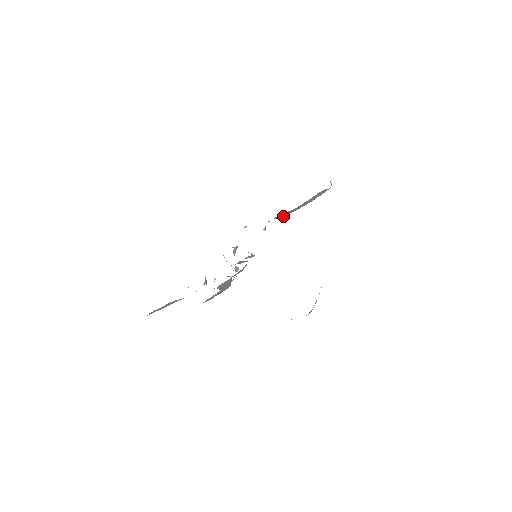
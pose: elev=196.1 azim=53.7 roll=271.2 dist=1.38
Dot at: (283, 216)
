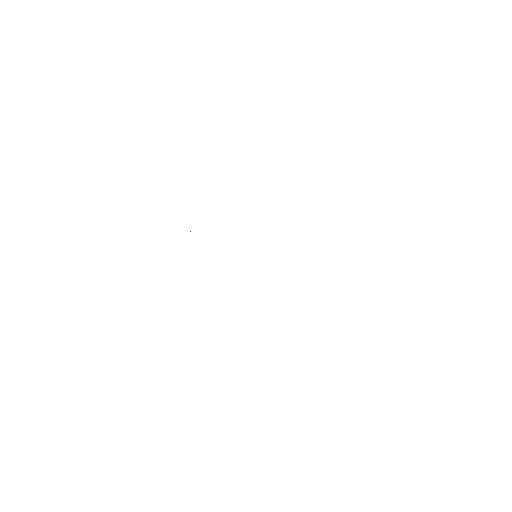
Dot at: occluded
